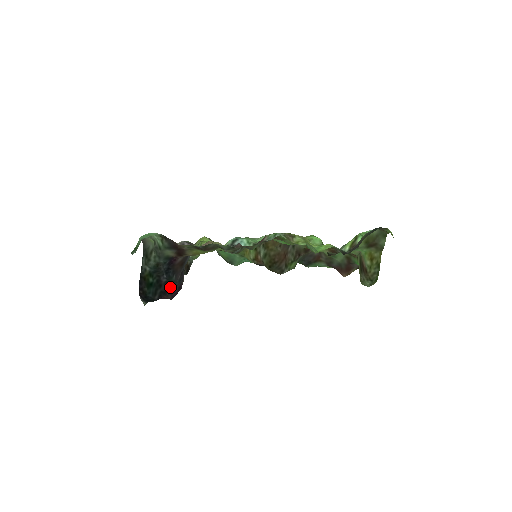
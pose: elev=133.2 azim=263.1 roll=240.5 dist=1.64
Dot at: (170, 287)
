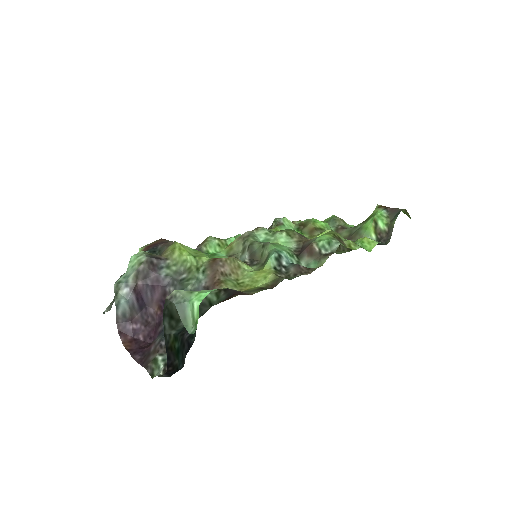
Dot at: (191, 340)
